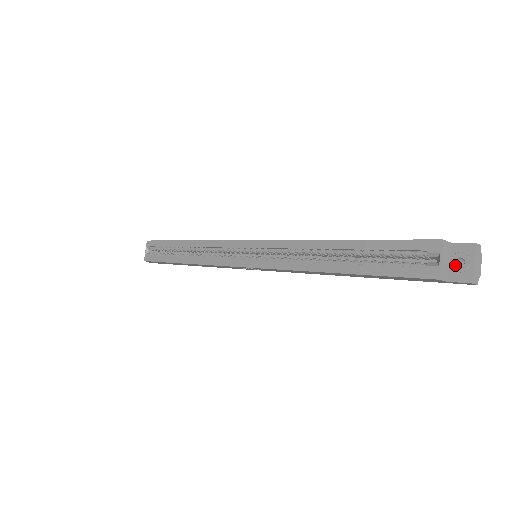
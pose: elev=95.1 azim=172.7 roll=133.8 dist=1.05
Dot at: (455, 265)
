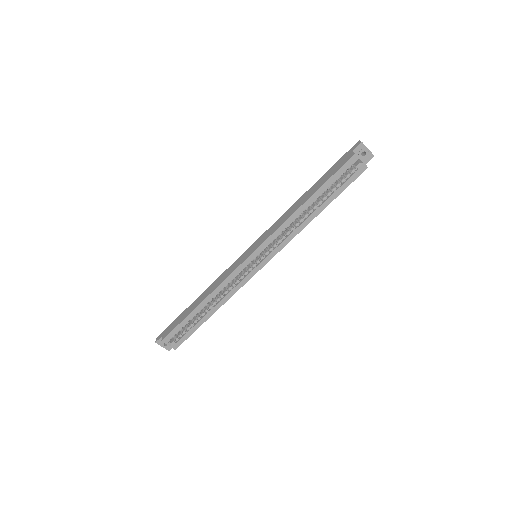
Dot at: (363, 157)
